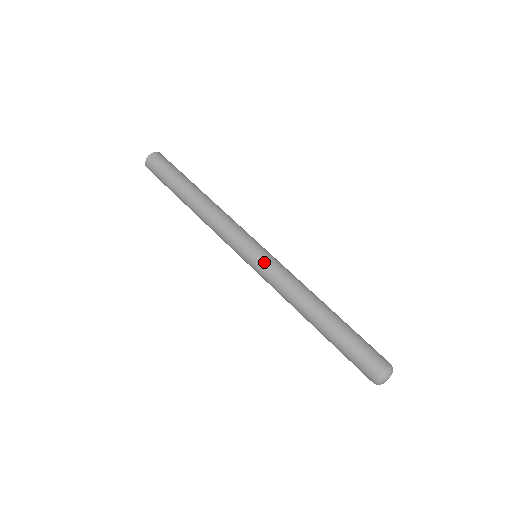
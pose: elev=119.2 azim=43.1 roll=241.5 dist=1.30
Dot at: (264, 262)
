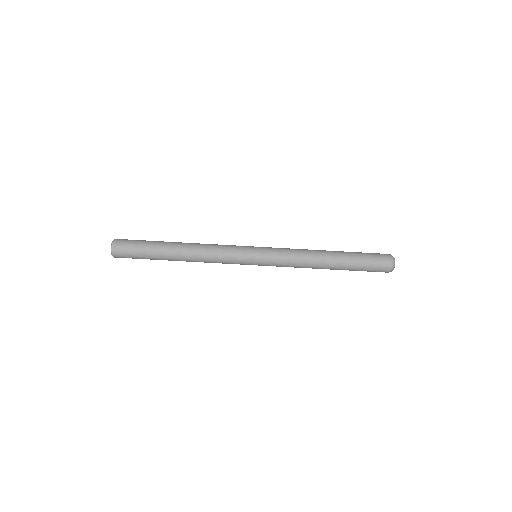
Dot at: (268, 265)
